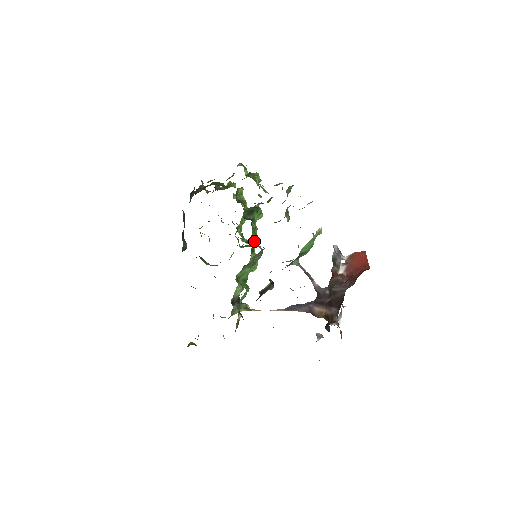
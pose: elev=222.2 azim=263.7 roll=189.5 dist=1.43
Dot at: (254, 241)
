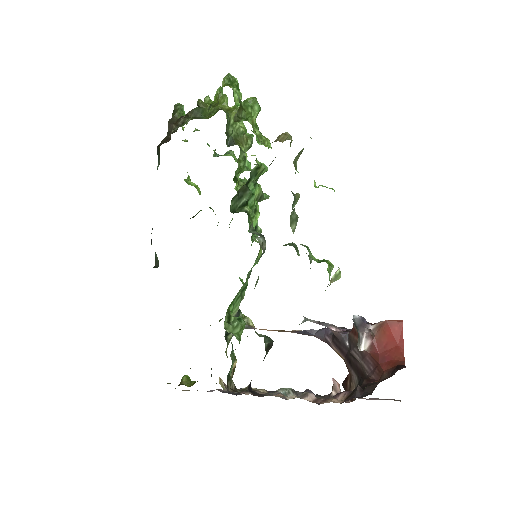
Dot at: (254, 226)
